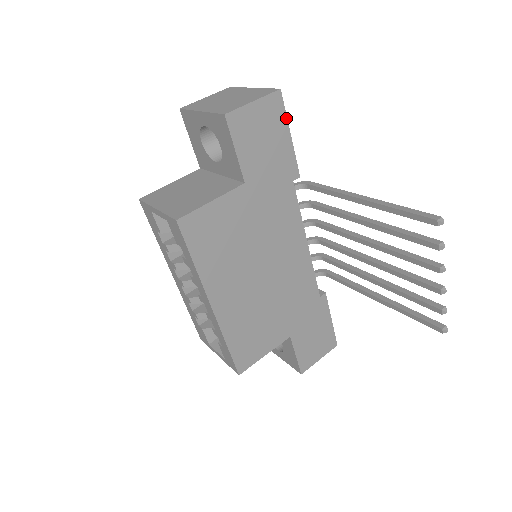
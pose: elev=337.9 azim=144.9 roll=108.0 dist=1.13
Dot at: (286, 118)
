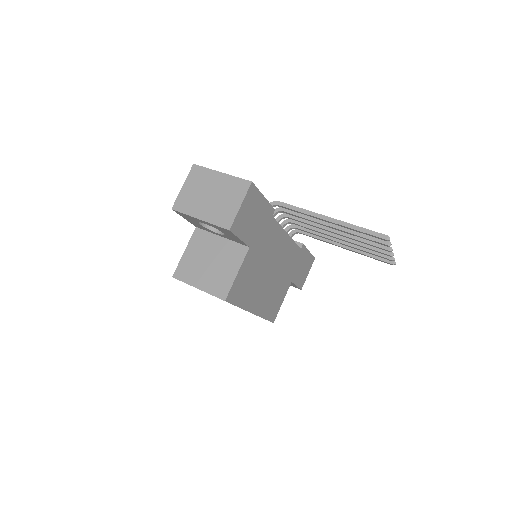
Dot at: (259, 192)
